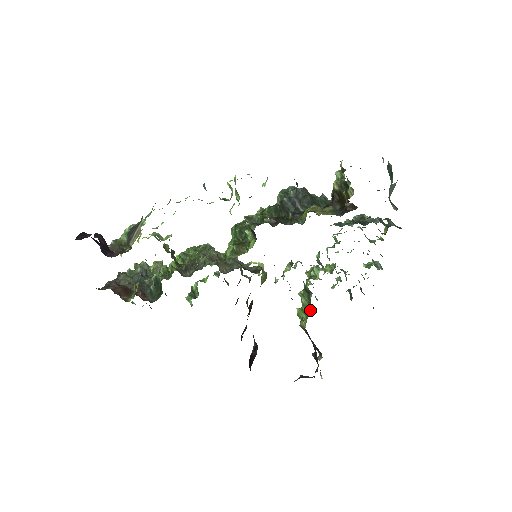
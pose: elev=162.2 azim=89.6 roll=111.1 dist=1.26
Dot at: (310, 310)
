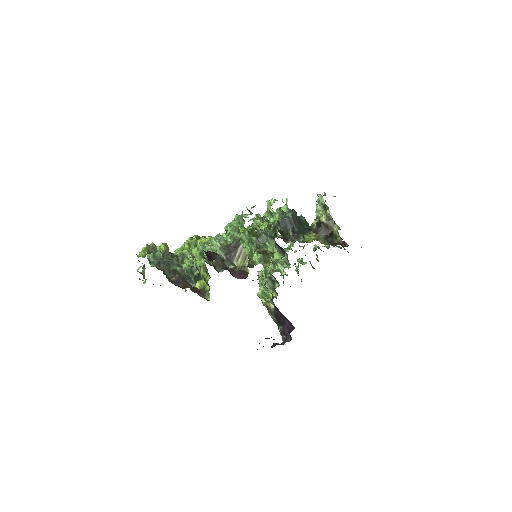
Dot at: (274, 295)
